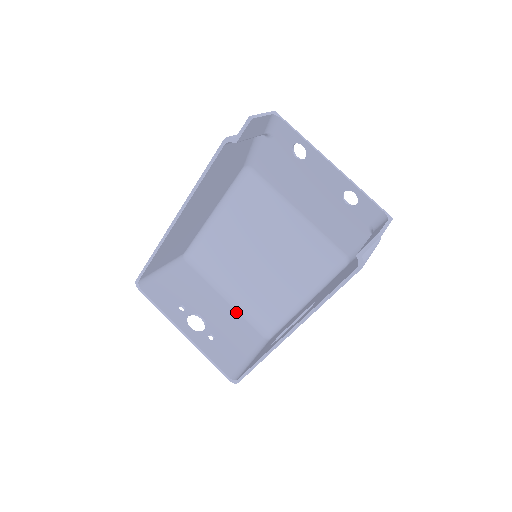
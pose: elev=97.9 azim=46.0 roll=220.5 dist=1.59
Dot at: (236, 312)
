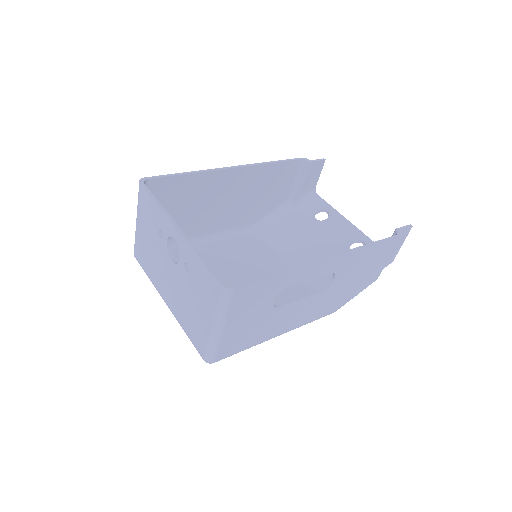
Dot at: occluded
